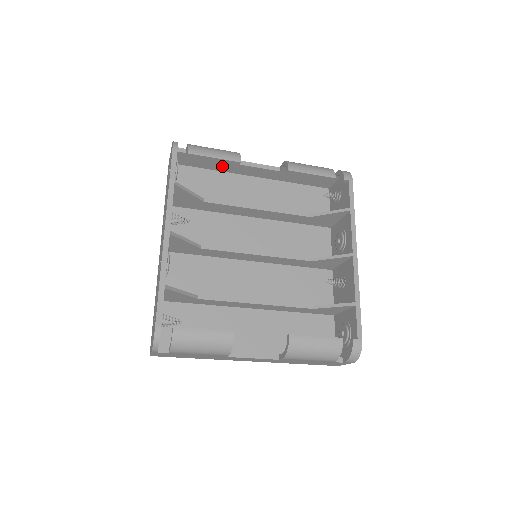
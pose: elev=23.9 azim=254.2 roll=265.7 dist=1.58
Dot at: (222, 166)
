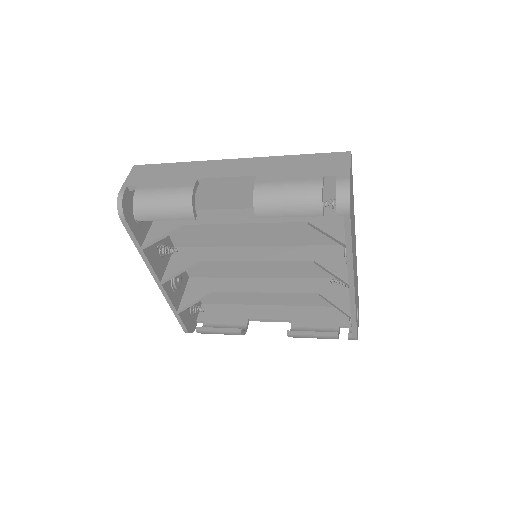
Dot at: occluded
